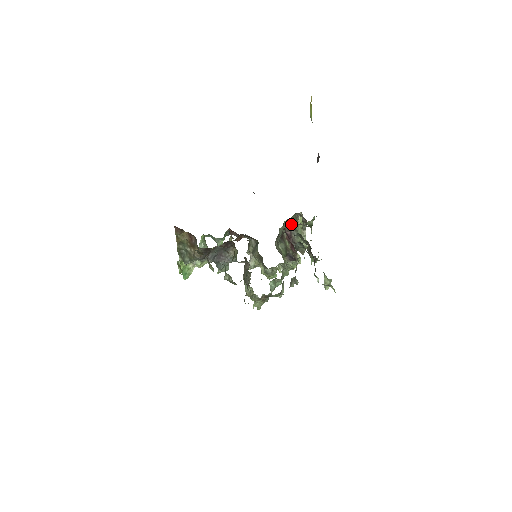
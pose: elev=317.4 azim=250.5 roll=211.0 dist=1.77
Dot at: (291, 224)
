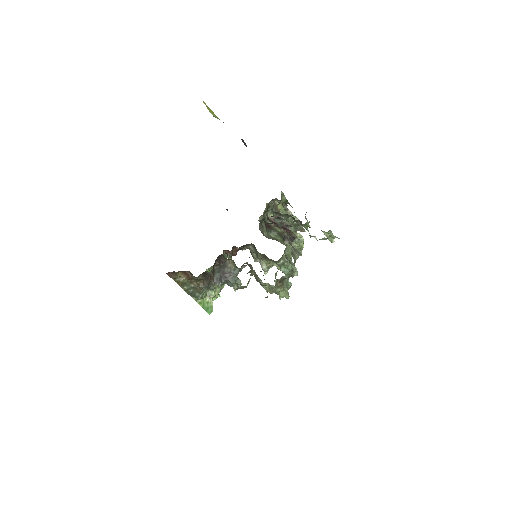
Dot at: occluded
